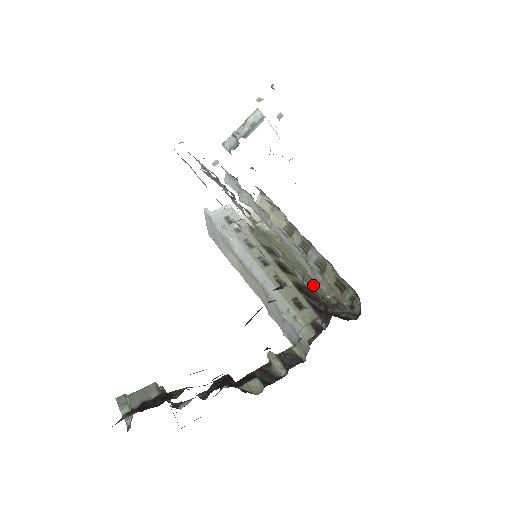
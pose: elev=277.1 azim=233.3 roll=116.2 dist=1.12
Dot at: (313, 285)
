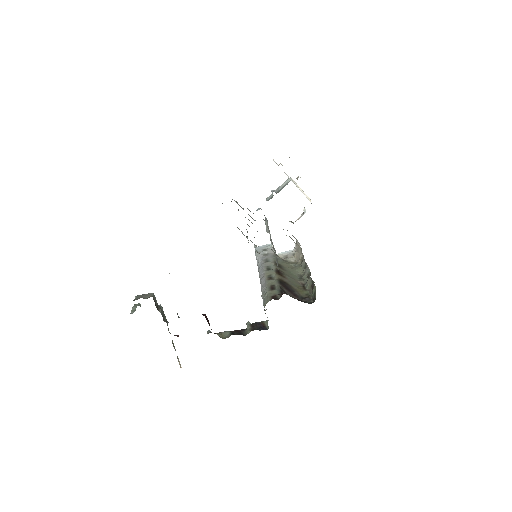
Dot at: (296, 285)
